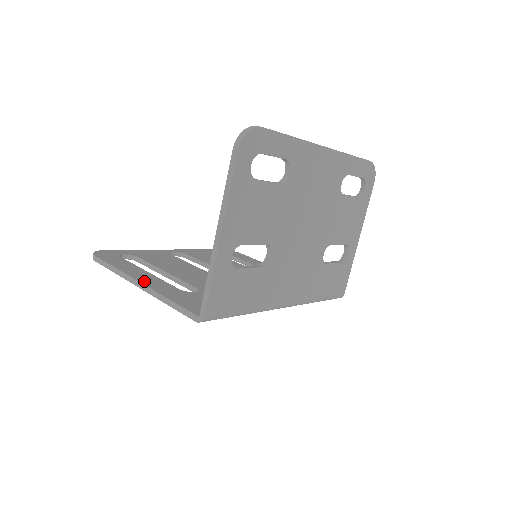
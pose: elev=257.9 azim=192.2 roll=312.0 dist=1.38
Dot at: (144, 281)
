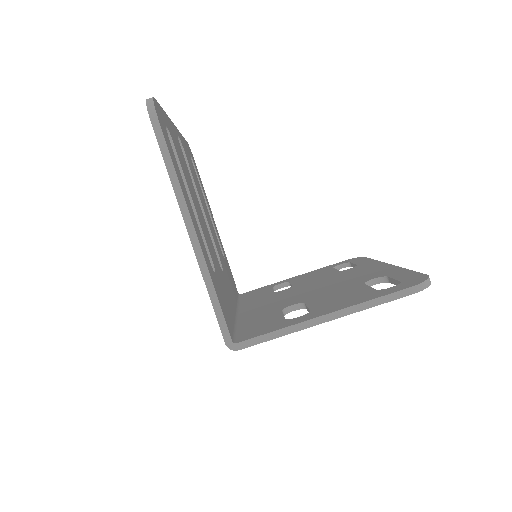
Dot at: occluded
